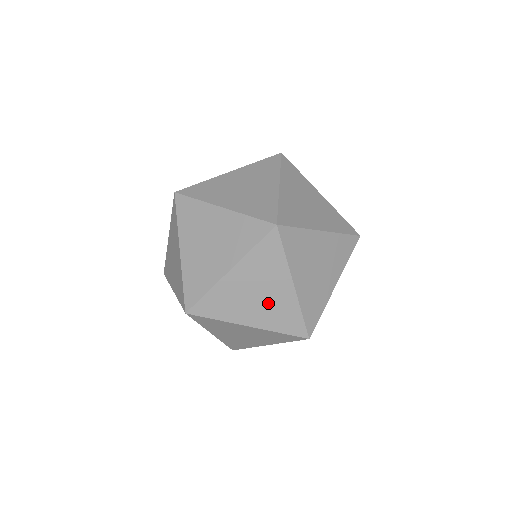
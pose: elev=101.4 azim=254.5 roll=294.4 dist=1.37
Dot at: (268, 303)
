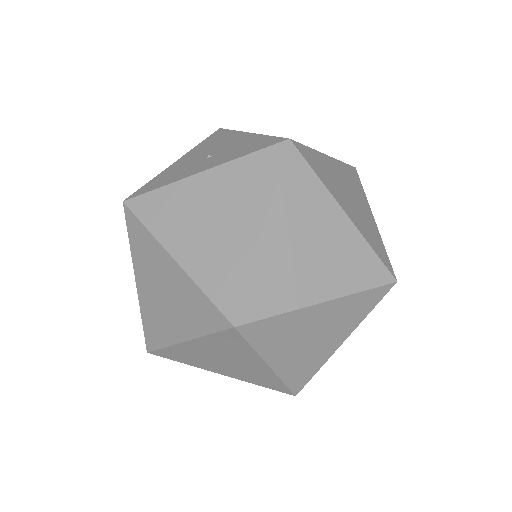
Dot at: (240, 369)
